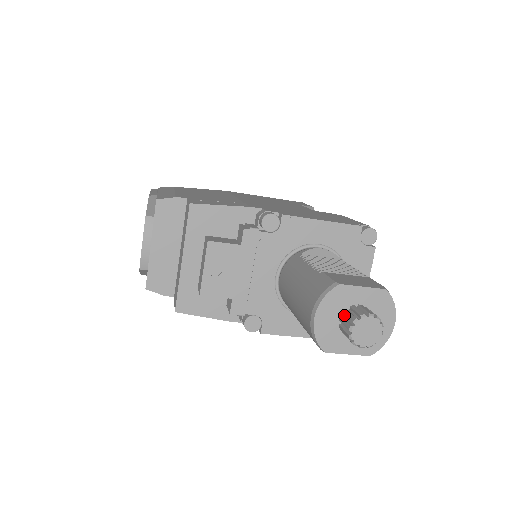
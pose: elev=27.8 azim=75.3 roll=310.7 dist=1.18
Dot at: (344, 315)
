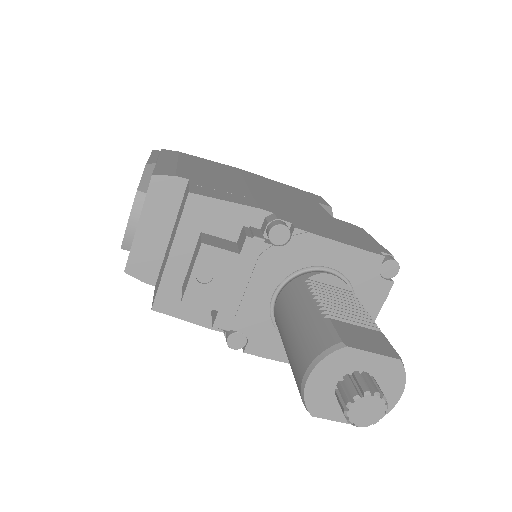
Dot at: (344, 381)
